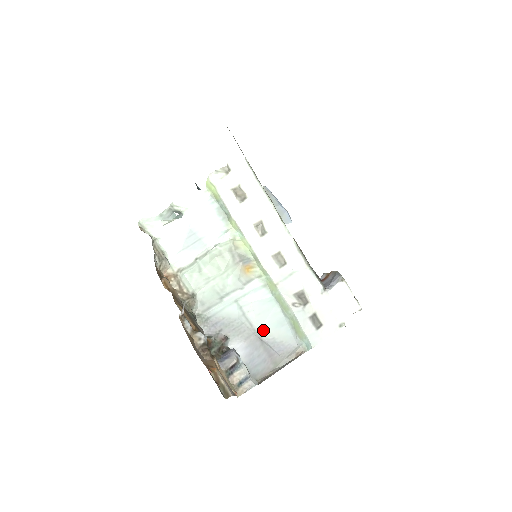
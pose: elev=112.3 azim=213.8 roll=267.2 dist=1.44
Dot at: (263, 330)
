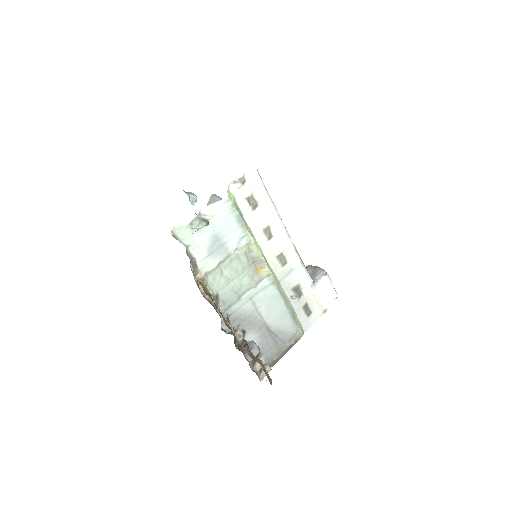
Dot at: (271, 322)
